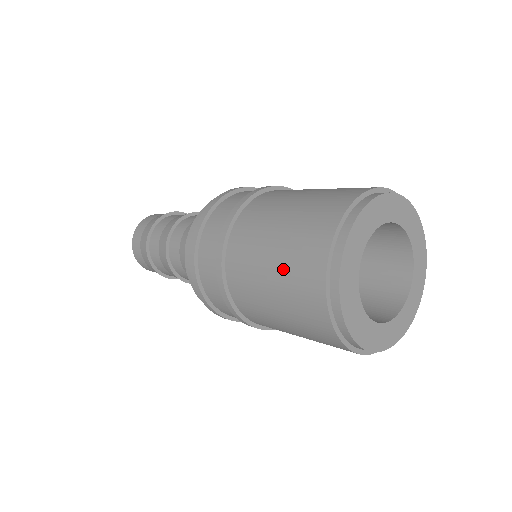
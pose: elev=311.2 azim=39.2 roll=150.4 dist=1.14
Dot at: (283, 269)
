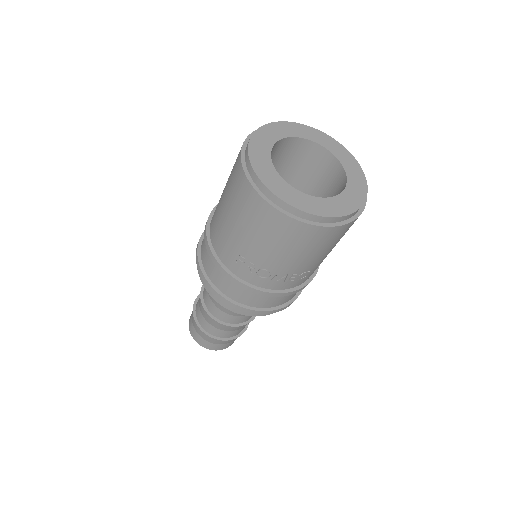
Dot at: occluded
